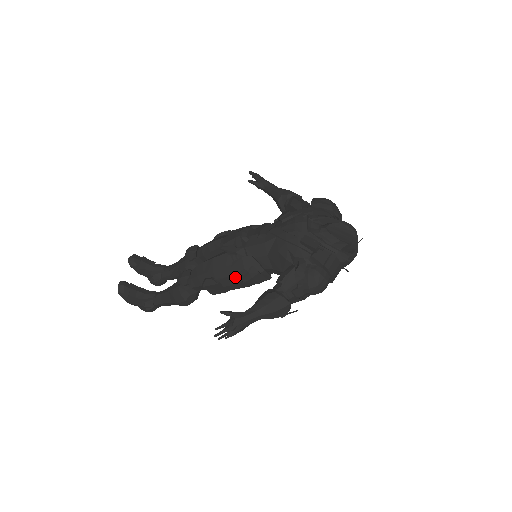
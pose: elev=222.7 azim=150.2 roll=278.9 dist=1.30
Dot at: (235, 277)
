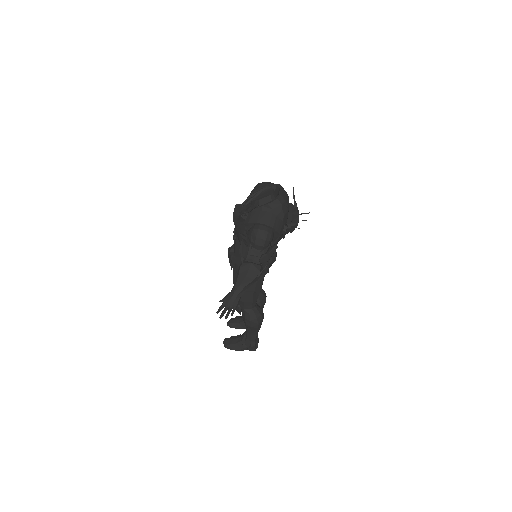
Dot at: occluded
